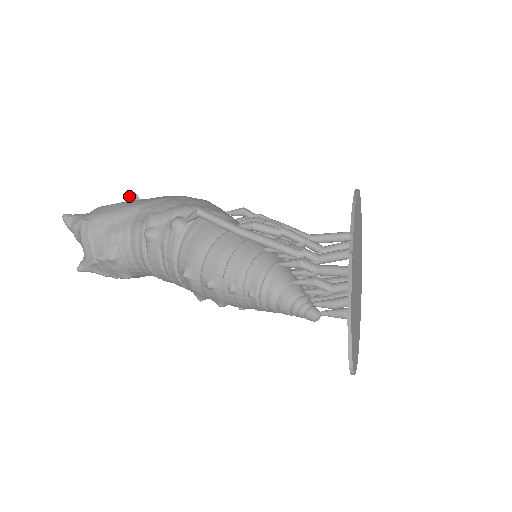
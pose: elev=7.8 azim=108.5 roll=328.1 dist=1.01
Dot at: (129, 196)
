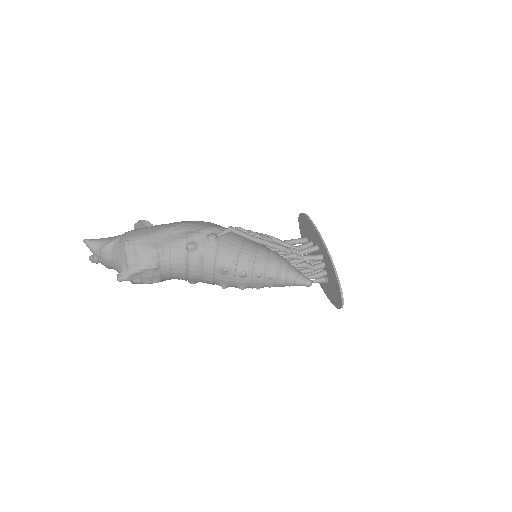
Dot at: (142, 223)
